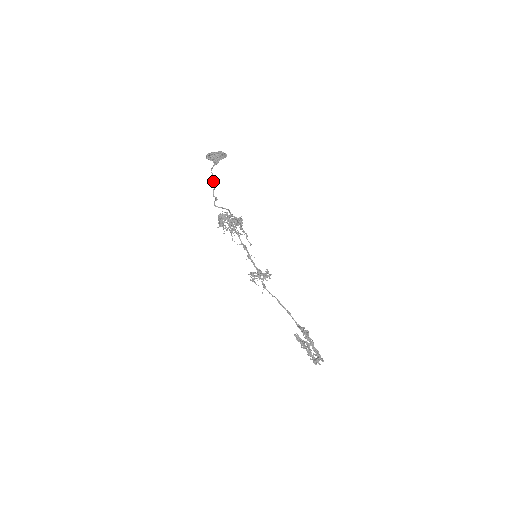
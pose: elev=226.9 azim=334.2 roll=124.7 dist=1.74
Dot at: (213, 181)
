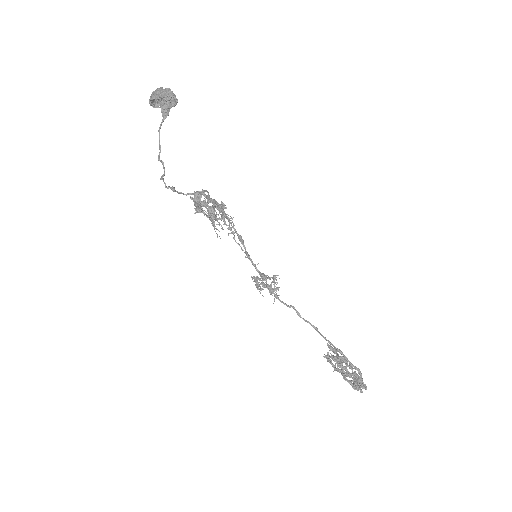
Dot at: (160, 161)
